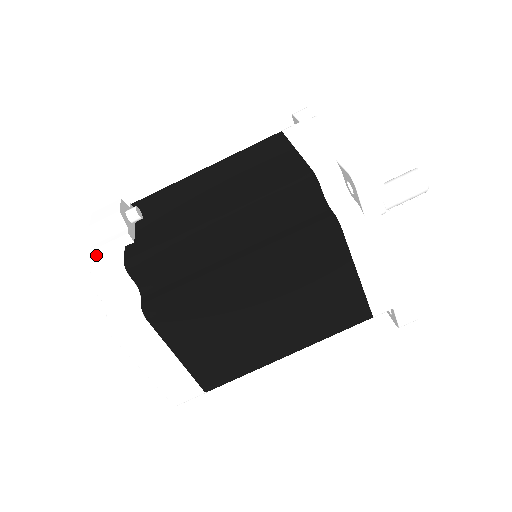
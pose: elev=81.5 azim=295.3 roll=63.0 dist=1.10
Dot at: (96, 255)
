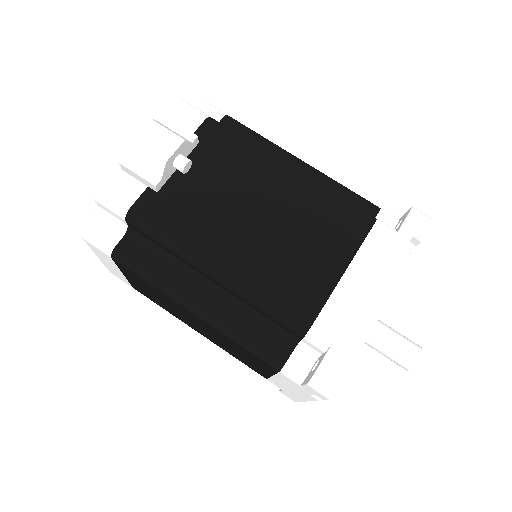
Dot at: (122, 167)
